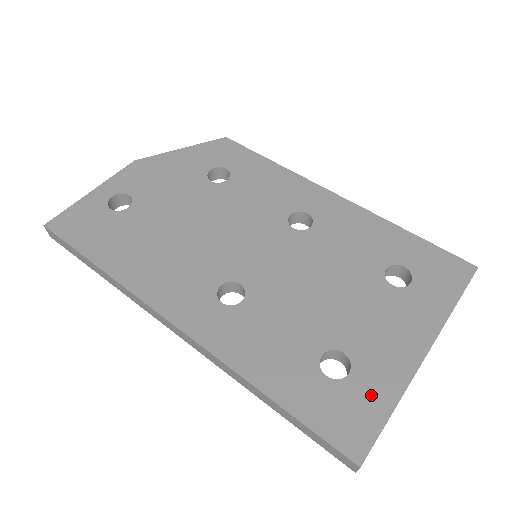
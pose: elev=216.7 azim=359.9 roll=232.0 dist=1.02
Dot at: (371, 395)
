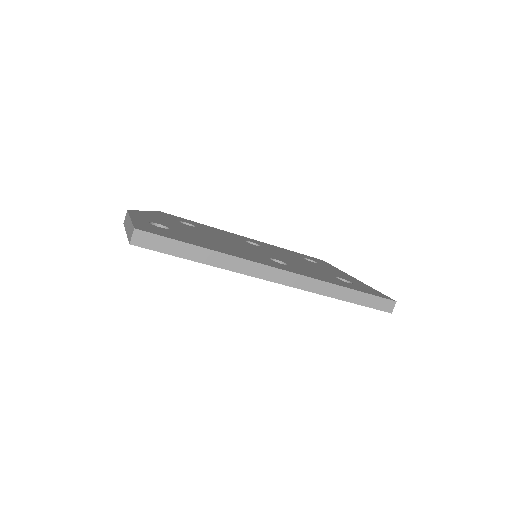
Dot at: (365, 287)
